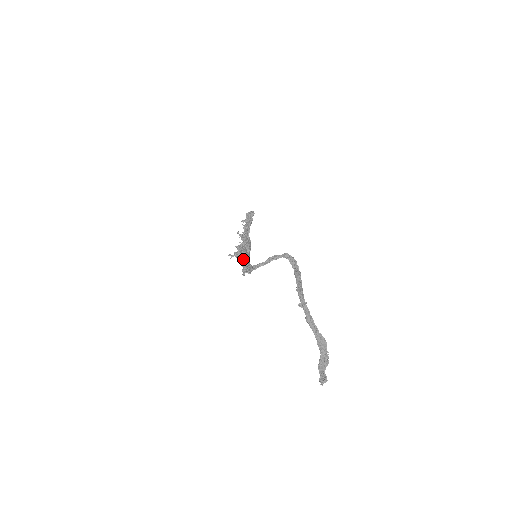
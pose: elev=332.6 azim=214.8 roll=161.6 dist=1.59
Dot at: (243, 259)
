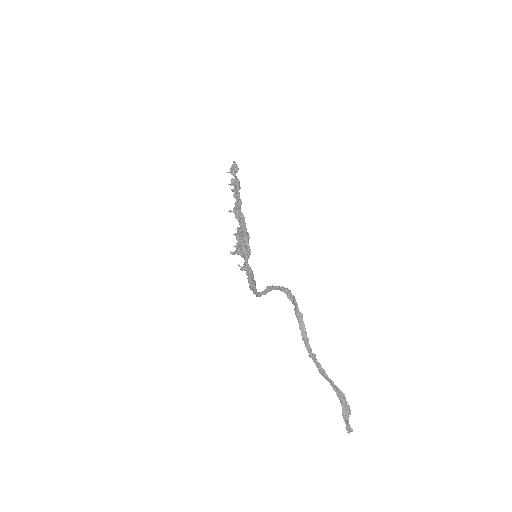
Dot at: (244, 267)
